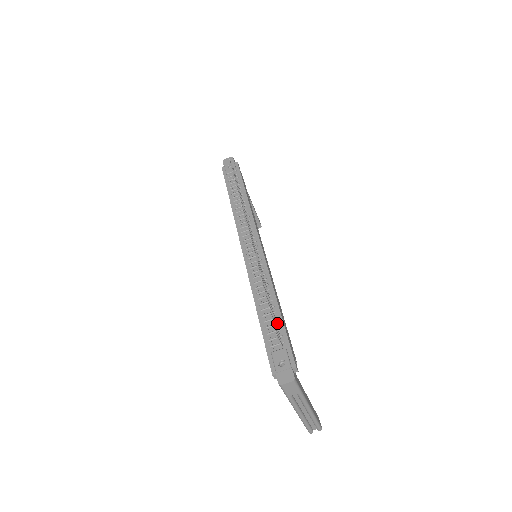
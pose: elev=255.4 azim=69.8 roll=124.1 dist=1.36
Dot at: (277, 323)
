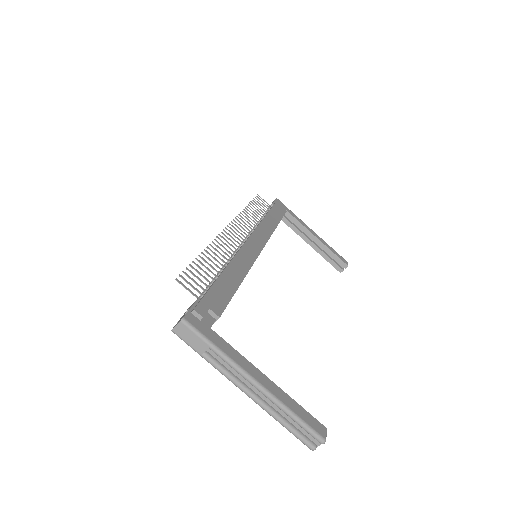
Dot at: (210, 284)
